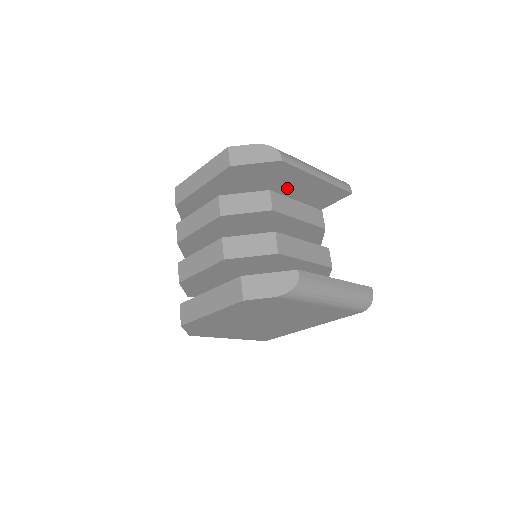
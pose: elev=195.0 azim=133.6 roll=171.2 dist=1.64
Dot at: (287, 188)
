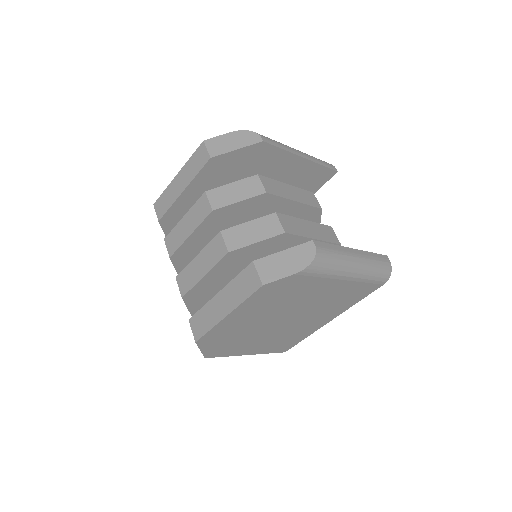
Dot at: (272, 176)
